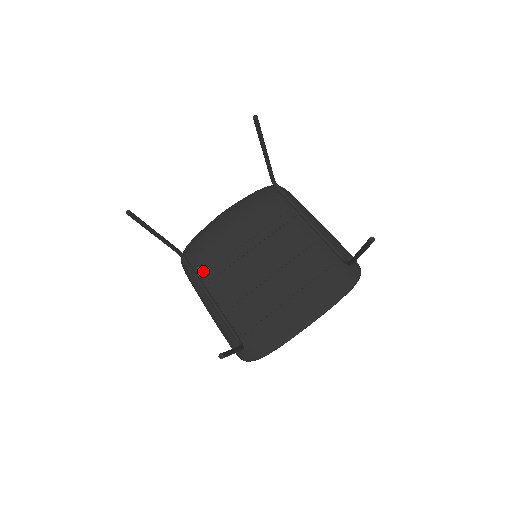
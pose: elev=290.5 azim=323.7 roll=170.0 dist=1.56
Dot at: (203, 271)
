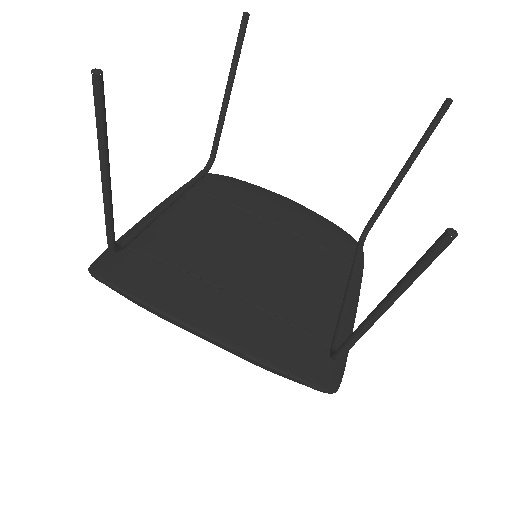
Dot at: (203, 188)
